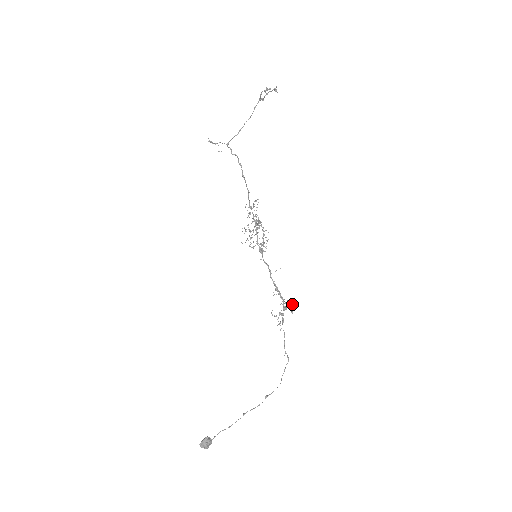
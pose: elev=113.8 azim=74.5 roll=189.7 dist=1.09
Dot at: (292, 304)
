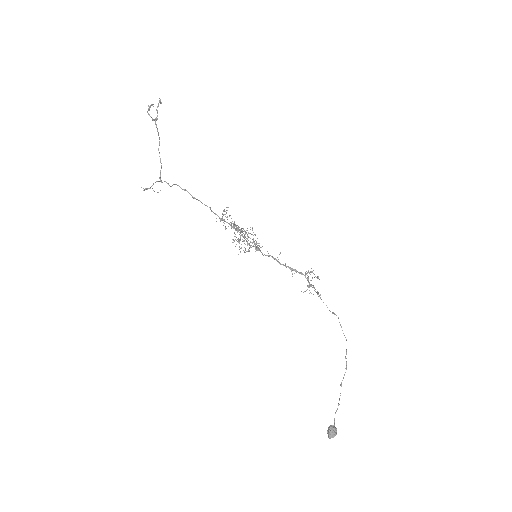
Dot at: (312, 271)
